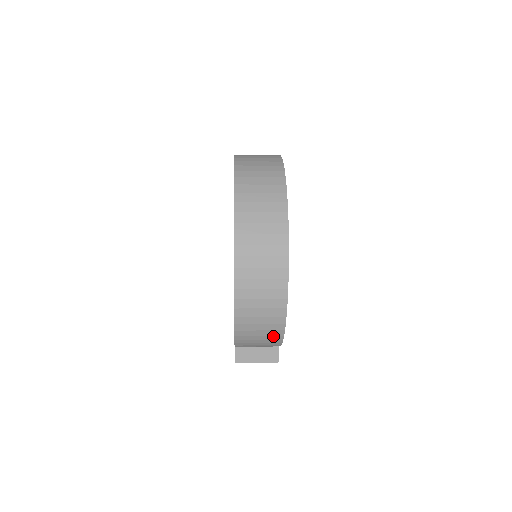
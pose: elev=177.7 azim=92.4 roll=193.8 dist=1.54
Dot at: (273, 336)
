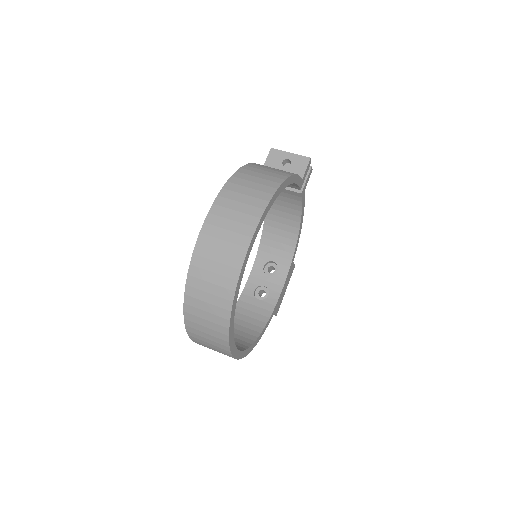
Dot at: occluded
